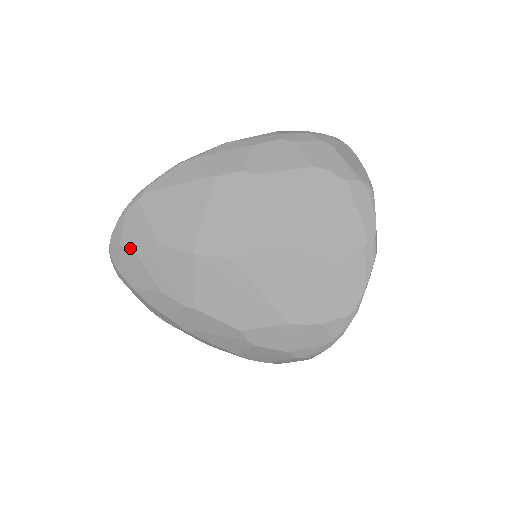
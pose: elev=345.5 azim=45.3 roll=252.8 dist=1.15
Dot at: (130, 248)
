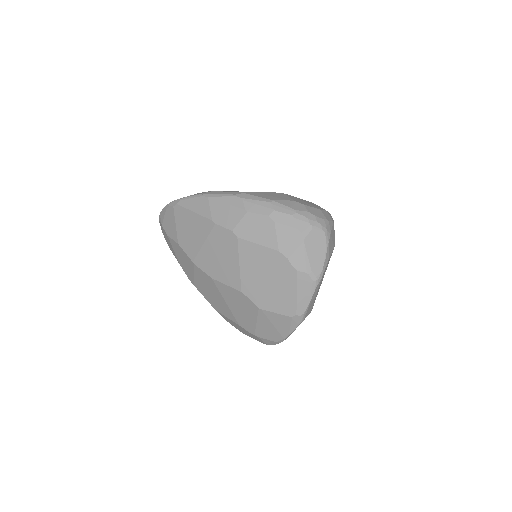
Dot at: (166, 232)
